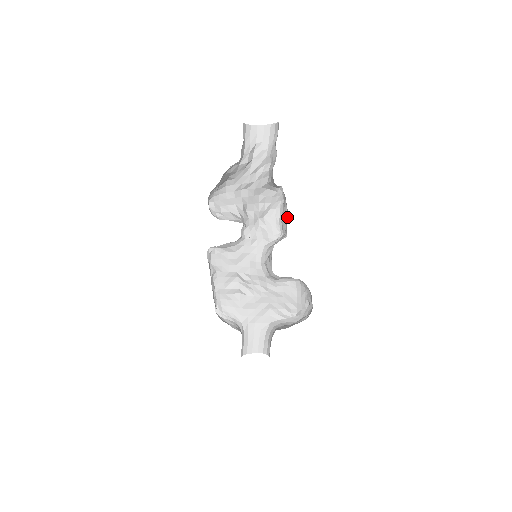
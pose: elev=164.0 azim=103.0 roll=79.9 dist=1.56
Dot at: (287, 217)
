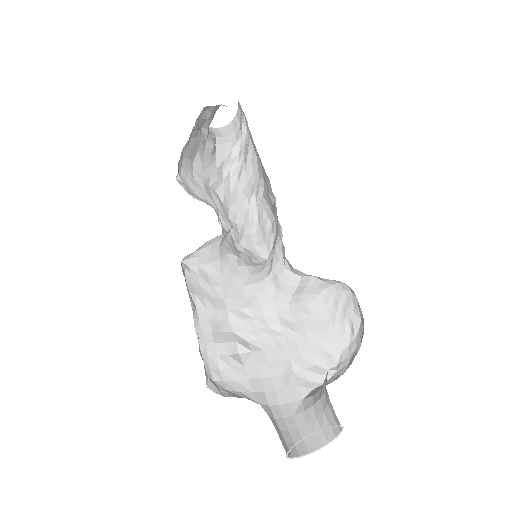
Dot at: (274, 221)
